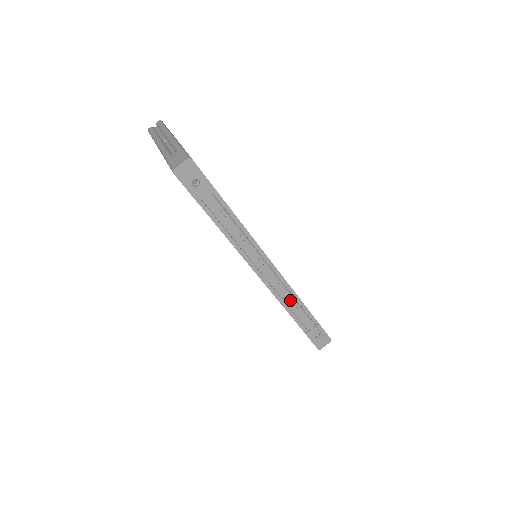
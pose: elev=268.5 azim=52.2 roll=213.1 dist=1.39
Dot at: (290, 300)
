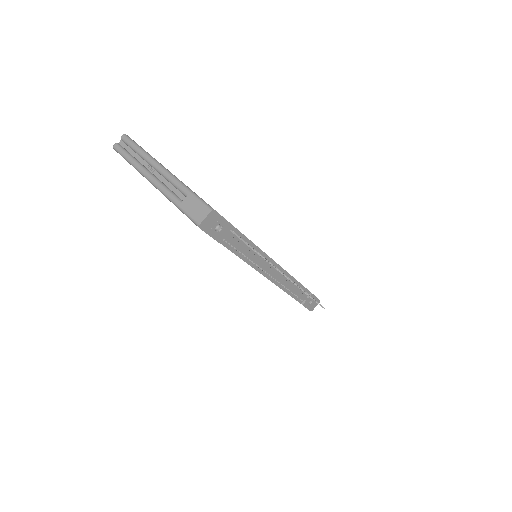
Dot at: (291, 286)
